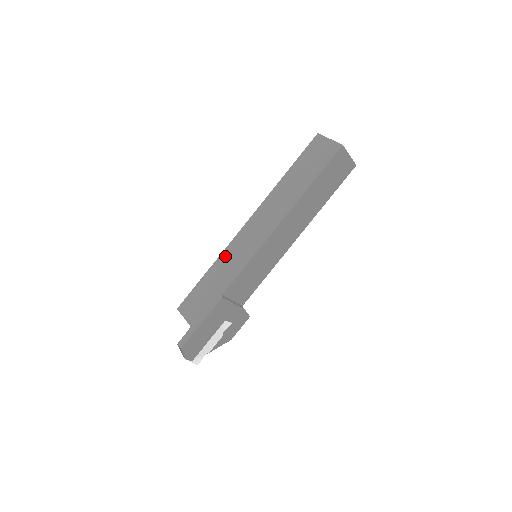
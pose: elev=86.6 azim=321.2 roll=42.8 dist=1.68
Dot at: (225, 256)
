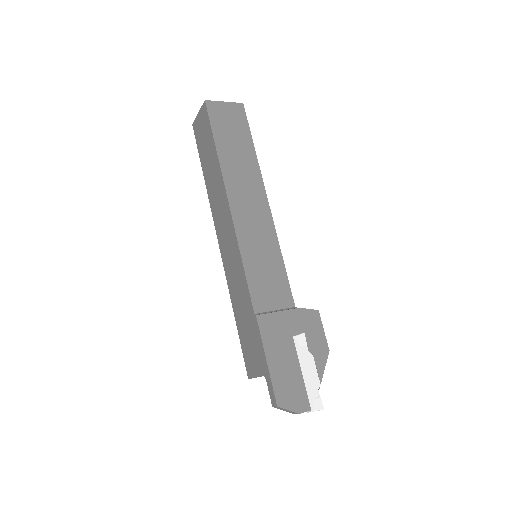
Dot at: (231, 286)
